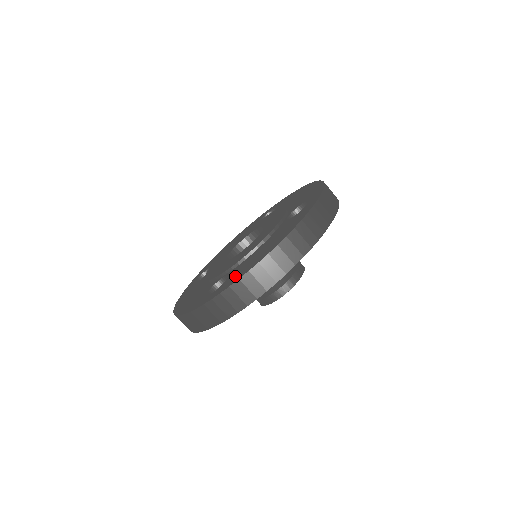
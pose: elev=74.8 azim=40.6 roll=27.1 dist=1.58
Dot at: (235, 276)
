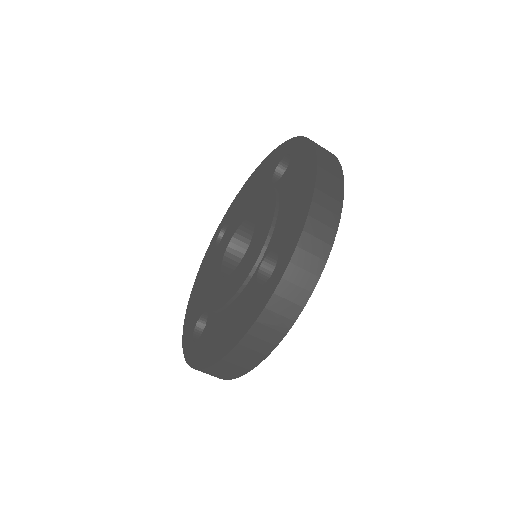
Dot at: (291, 228)
